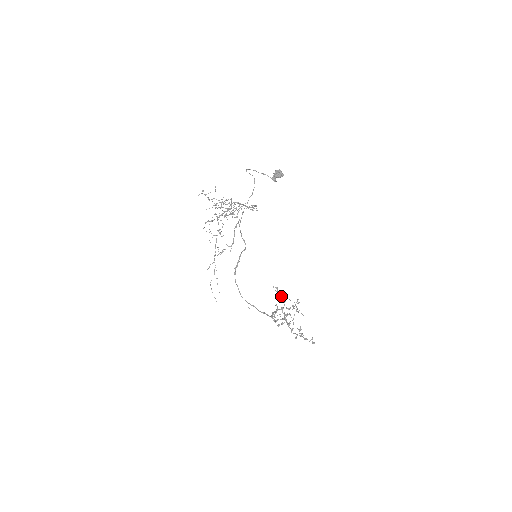
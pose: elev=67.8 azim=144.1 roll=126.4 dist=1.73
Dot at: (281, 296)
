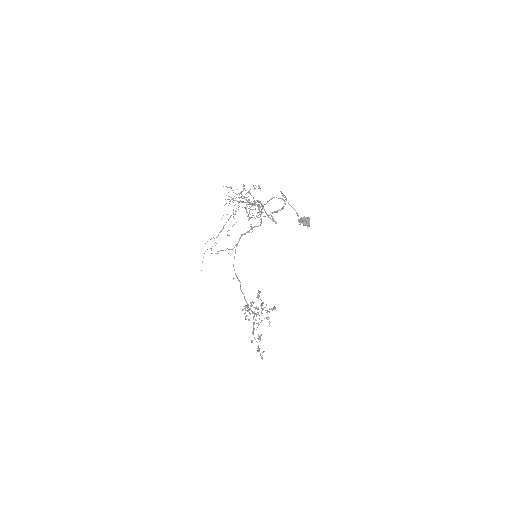
Dot at: (260, 299)
